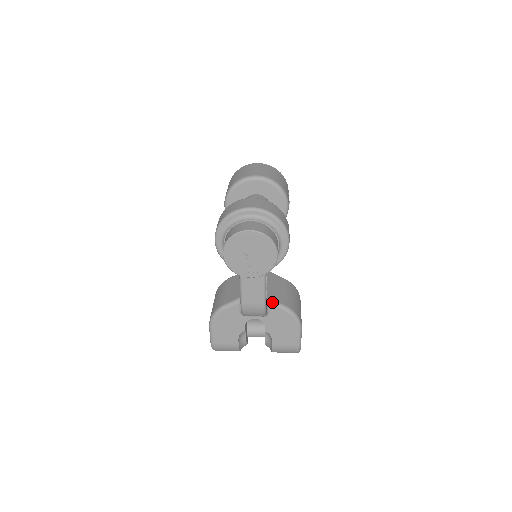
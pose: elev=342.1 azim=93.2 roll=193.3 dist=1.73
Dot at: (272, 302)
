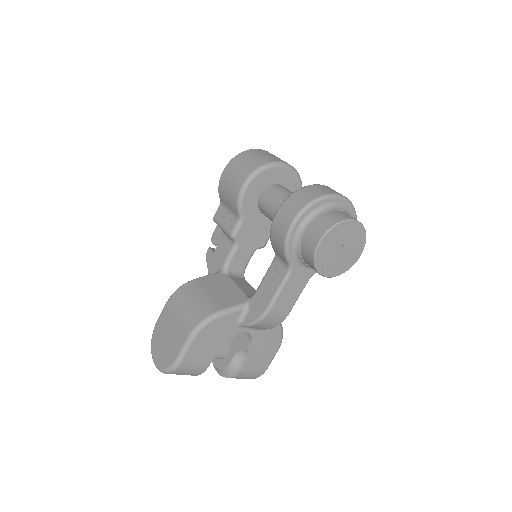
Dot at: occluded
